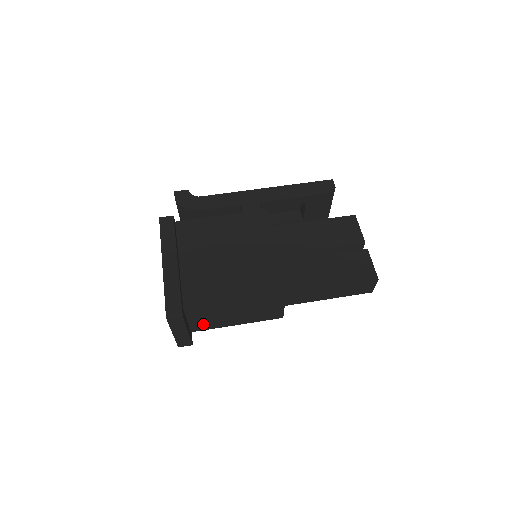
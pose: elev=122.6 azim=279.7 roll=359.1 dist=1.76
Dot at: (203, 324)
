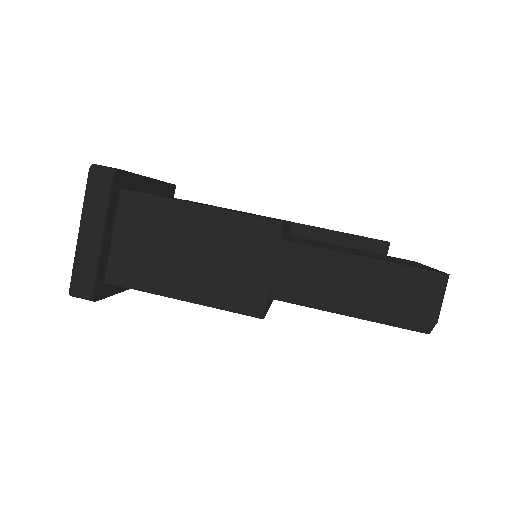
Dot at: (131, 263)
